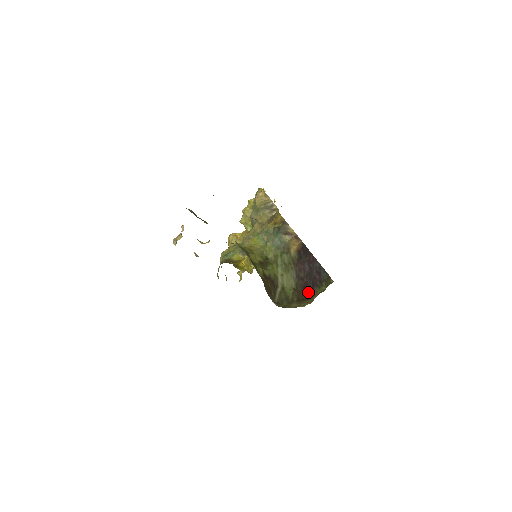
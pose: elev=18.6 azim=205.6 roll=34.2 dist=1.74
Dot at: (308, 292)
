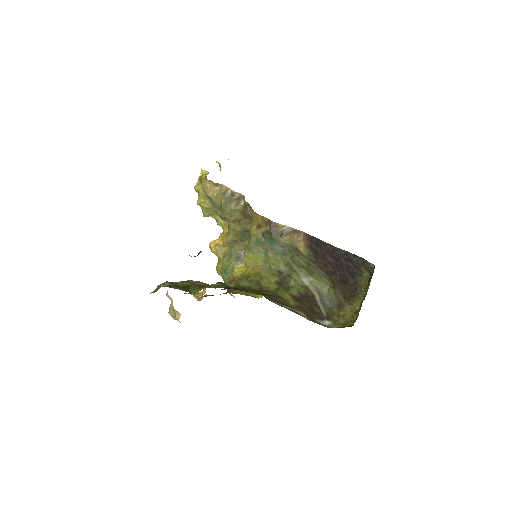
Dot at: (351, 285)
